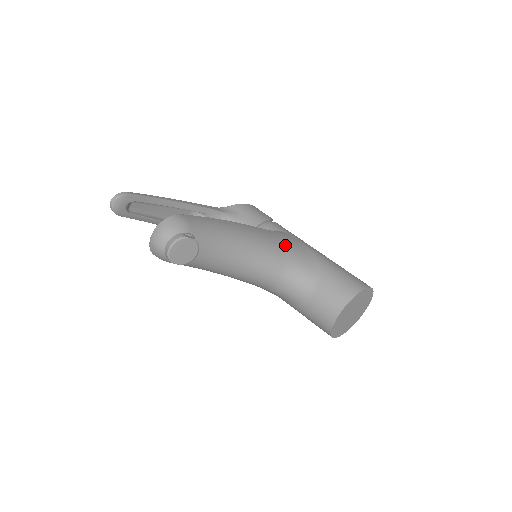
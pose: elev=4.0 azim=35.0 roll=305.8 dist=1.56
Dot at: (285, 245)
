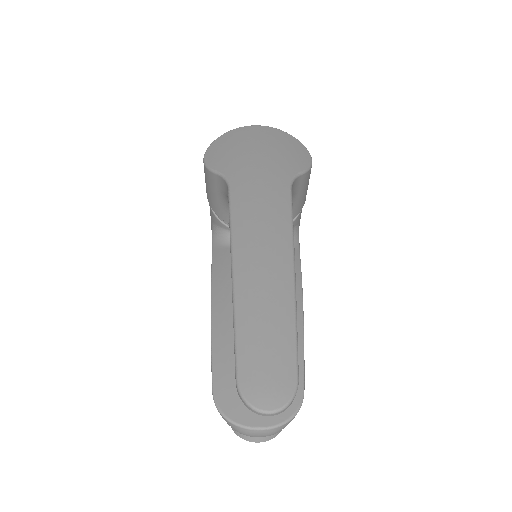
Dot at: occluded
